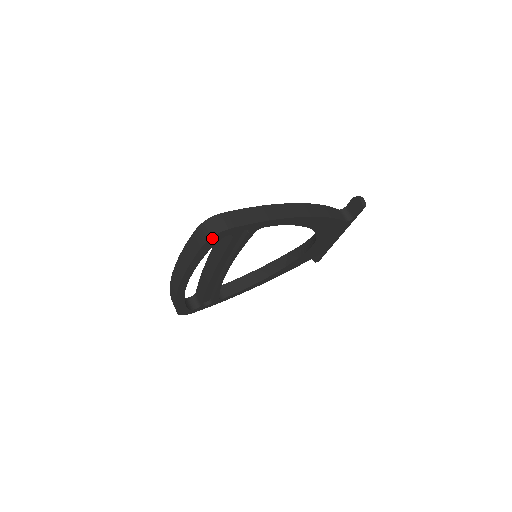
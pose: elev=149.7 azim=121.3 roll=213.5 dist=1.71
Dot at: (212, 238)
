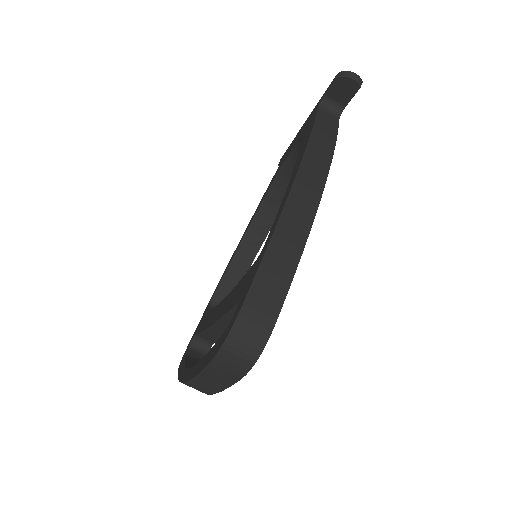
Dot at: (254, 361)
